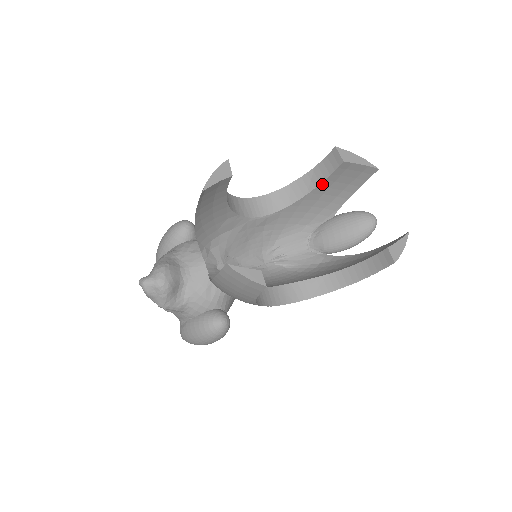
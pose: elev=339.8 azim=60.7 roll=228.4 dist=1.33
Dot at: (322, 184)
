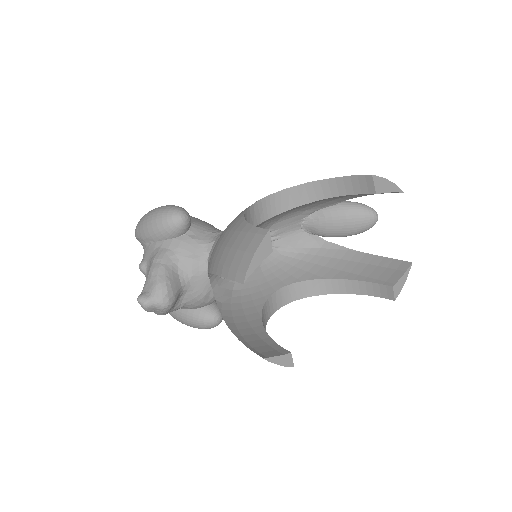
Dot at: occluded
